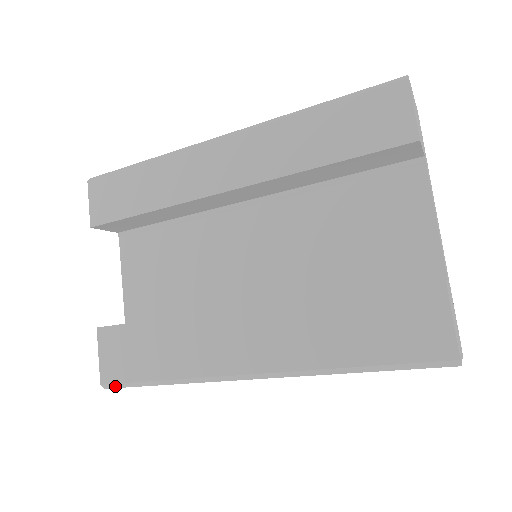
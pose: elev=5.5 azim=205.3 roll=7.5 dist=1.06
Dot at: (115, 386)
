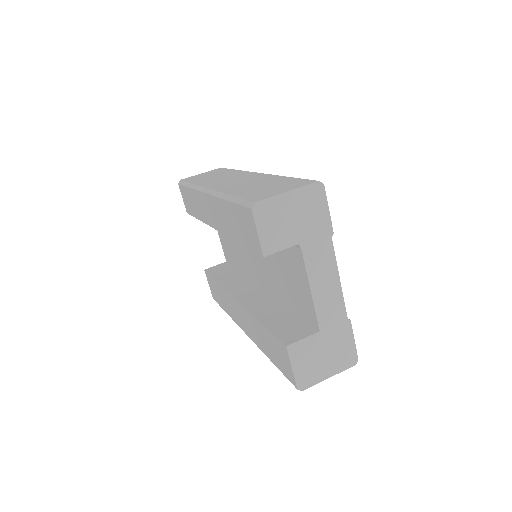
Dot at: occluded
